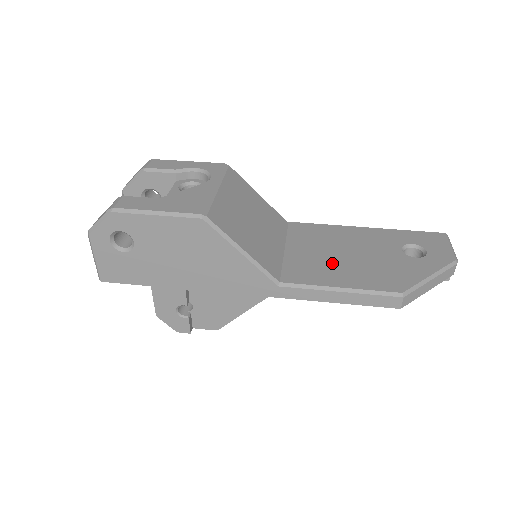
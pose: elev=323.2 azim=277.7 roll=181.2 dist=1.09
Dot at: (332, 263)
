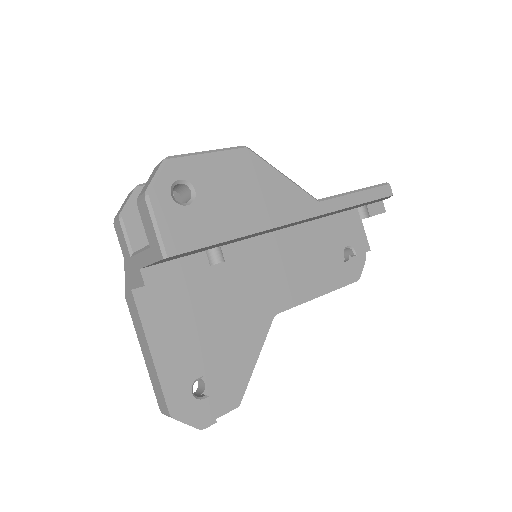
Dot at: occluded
